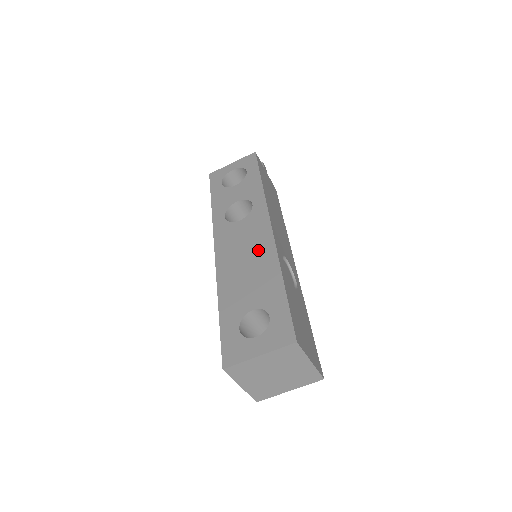
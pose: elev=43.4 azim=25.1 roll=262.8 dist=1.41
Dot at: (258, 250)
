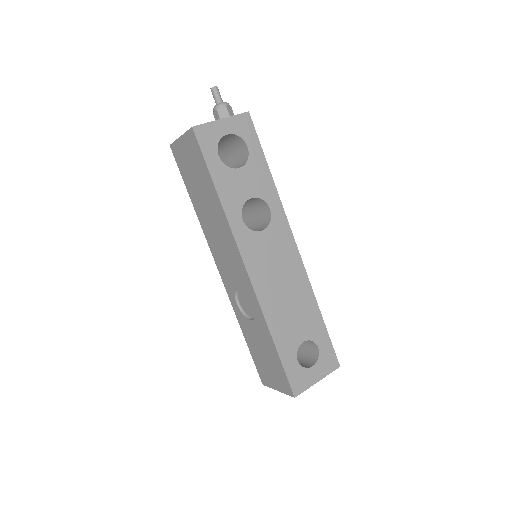
Dot at: (292, 276)
